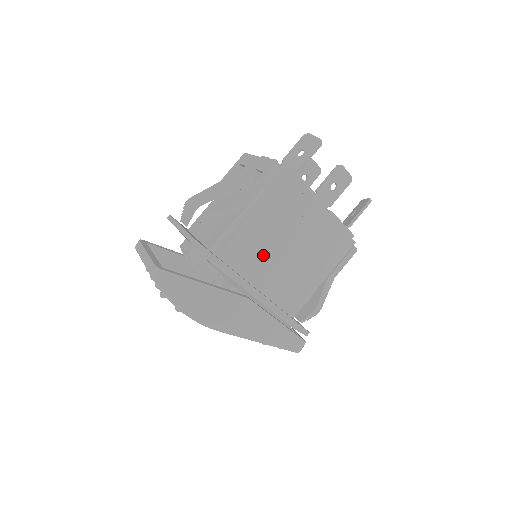
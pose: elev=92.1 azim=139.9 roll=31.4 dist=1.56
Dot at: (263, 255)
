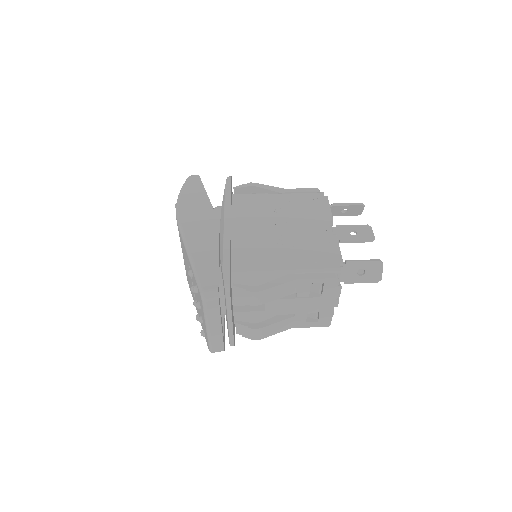
Dot at: (259, 218)
